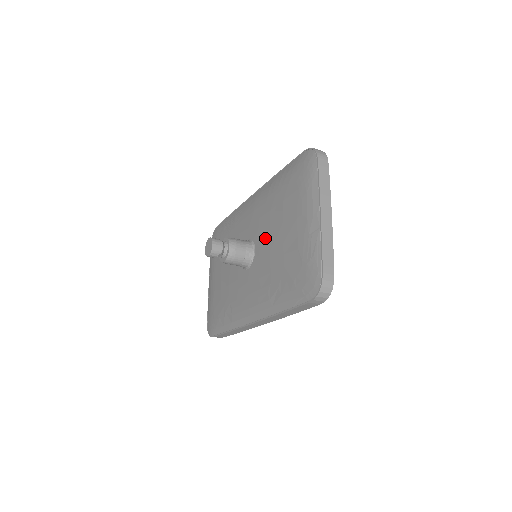
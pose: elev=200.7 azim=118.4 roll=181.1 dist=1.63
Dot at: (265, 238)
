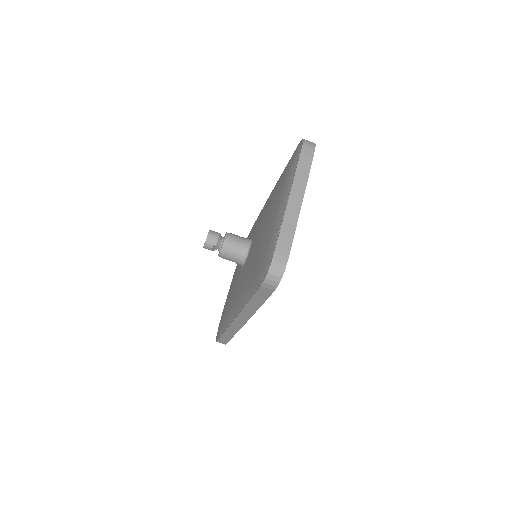
Dot at: (257, 233)
